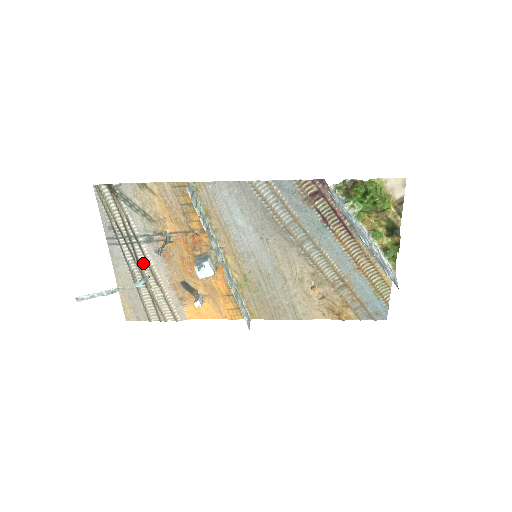
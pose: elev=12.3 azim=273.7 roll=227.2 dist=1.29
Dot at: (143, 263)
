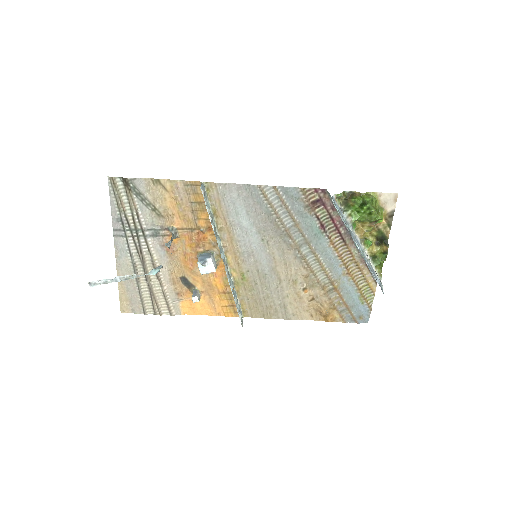
Dot at: (146, 256)
